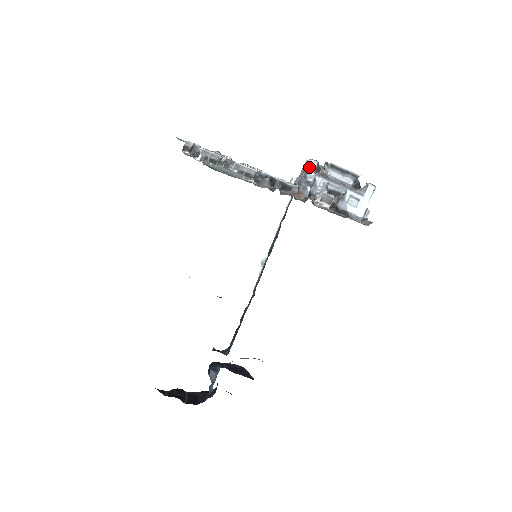
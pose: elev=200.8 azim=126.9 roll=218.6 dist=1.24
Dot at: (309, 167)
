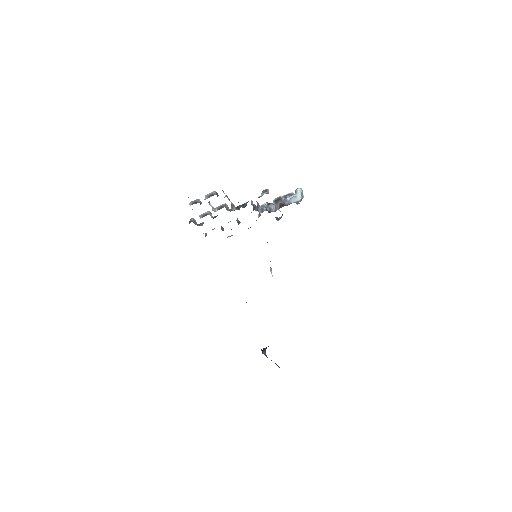
Dot at: occluded
